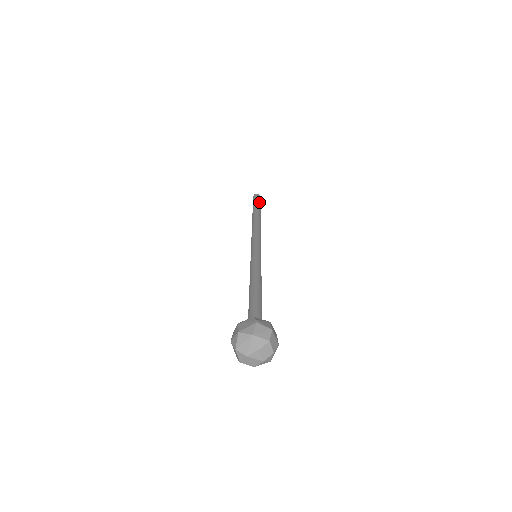
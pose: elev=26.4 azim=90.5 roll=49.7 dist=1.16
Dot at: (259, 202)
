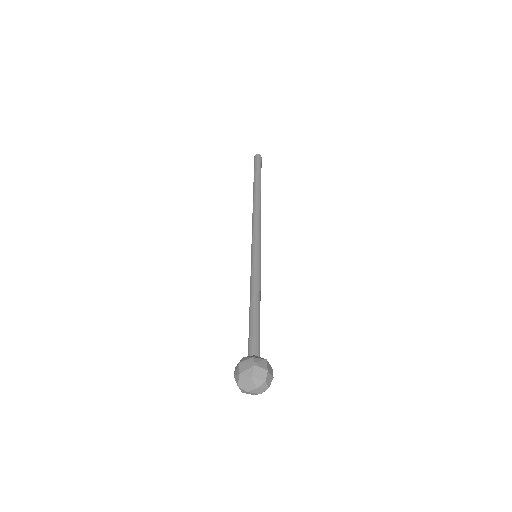
Dot at: (260, 169)
